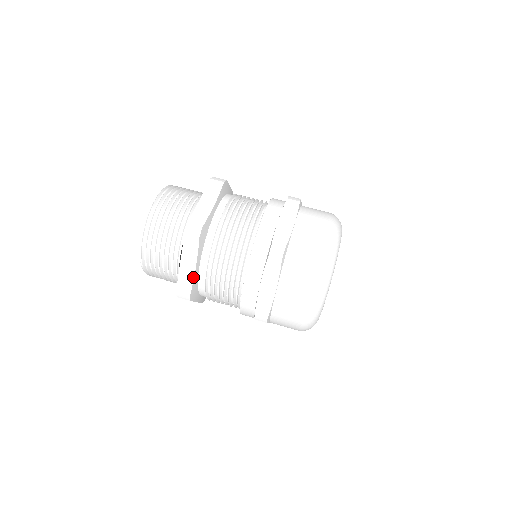
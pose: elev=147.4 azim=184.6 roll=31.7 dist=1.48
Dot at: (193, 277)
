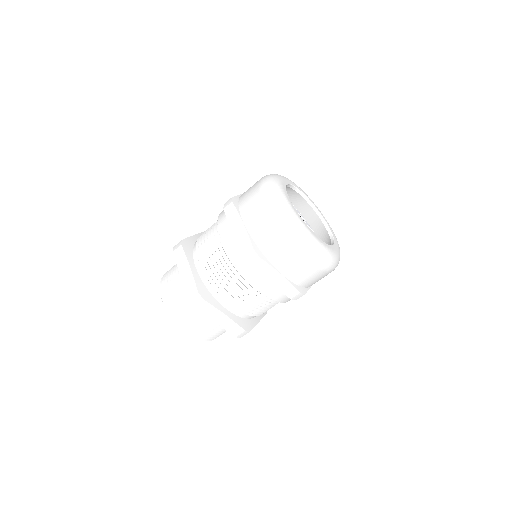
Dot at: (232, 321)
